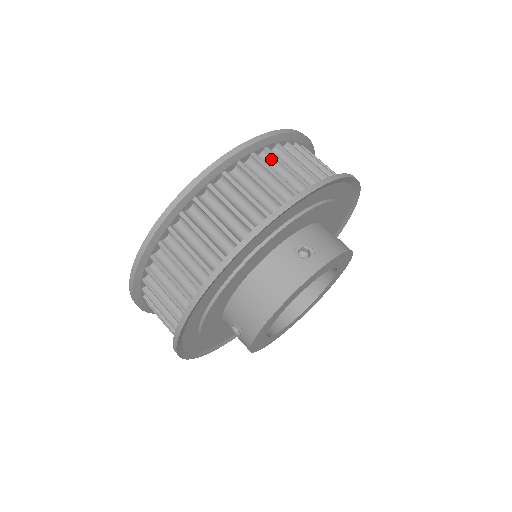
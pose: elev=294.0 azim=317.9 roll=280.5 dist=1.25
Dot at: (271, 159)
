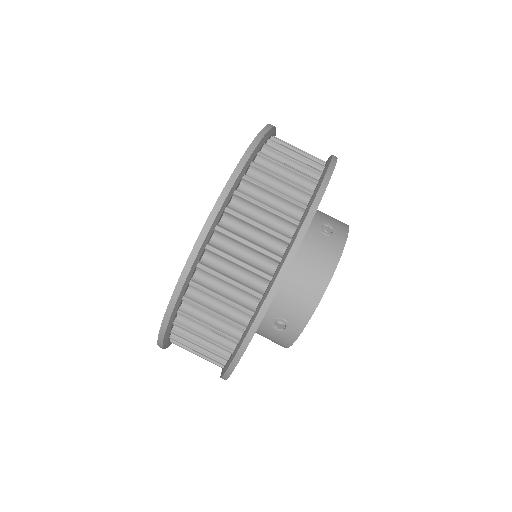
Dot at: (277, 149)
